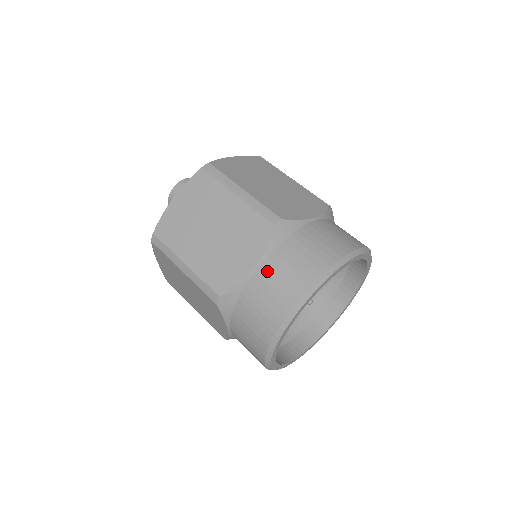
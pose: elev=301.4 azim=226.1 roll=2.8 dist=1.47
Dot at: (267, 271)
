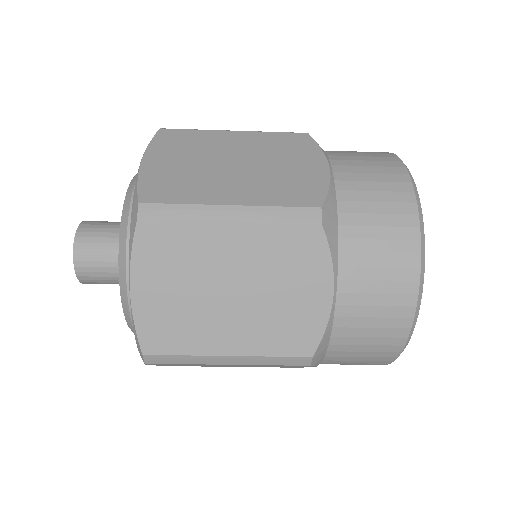
Dot at: (345, 165)
